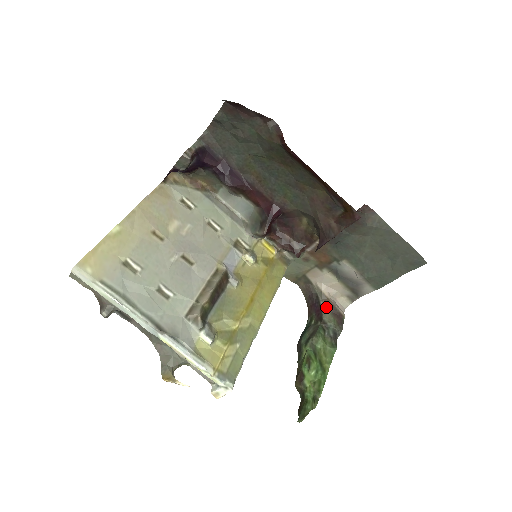
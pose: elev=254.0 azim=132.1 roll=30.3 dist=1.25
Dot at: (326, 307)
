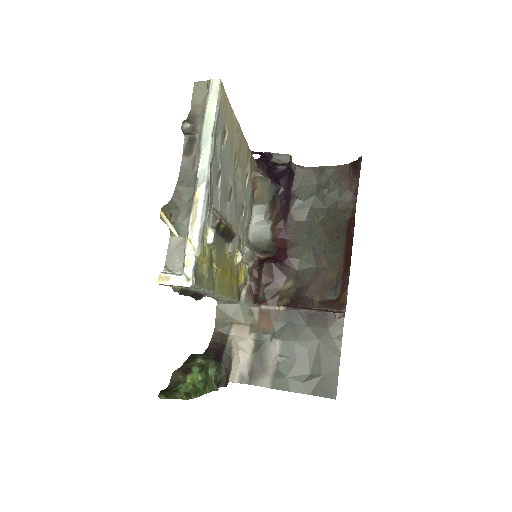
Dot at: (226, 360)
